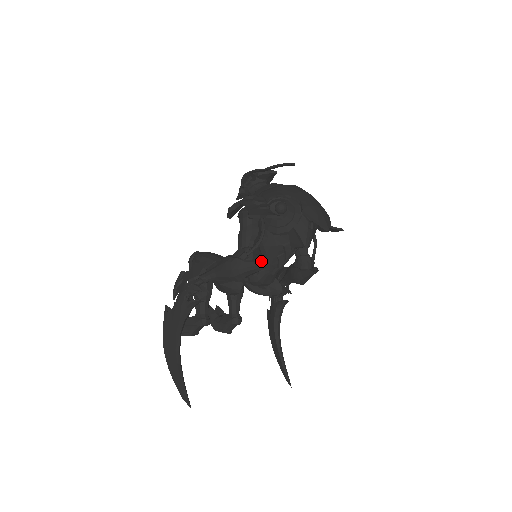
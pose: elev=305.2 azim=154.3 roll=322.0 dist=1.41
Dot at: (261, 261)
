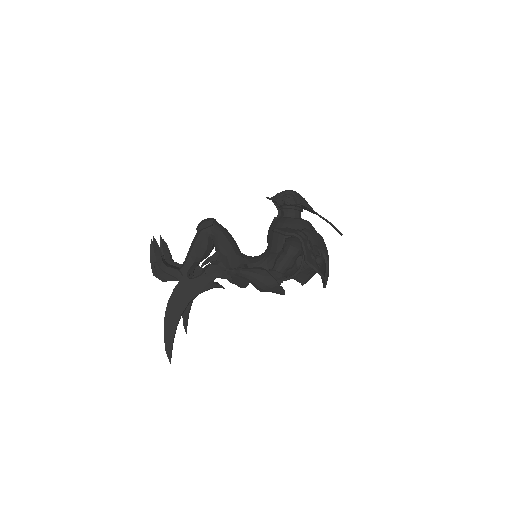
Dot at: occluded
